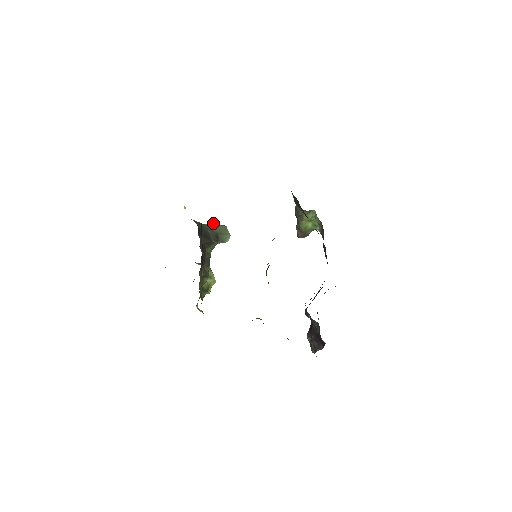
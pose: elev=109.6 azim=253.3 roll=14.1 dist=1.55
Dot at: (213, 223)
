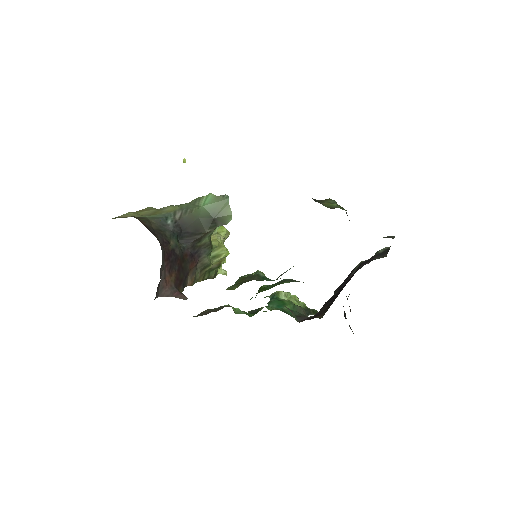
Dot at: (212, 195)
